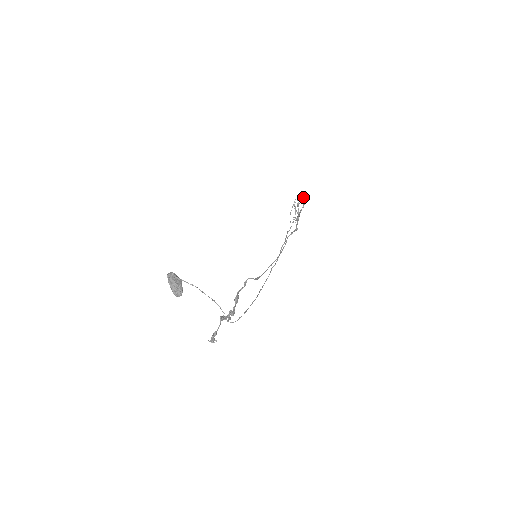
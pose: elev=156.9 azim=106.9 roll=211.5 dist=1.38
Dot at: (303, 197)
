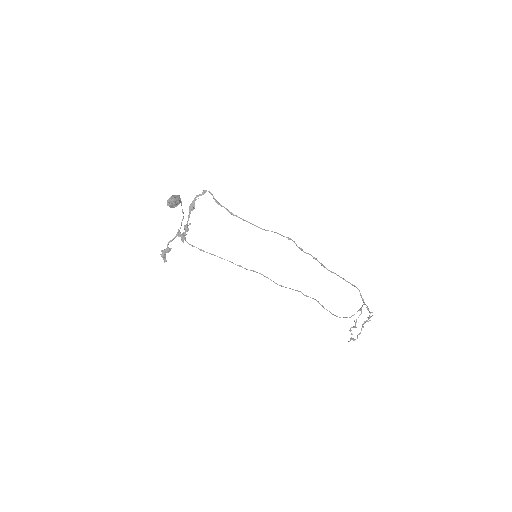
Dot at: (369, 316)
